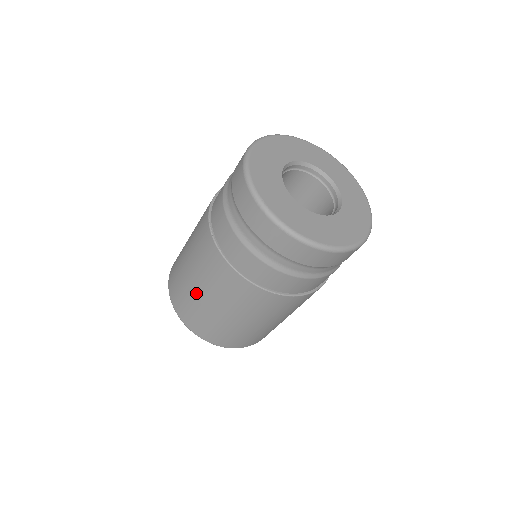
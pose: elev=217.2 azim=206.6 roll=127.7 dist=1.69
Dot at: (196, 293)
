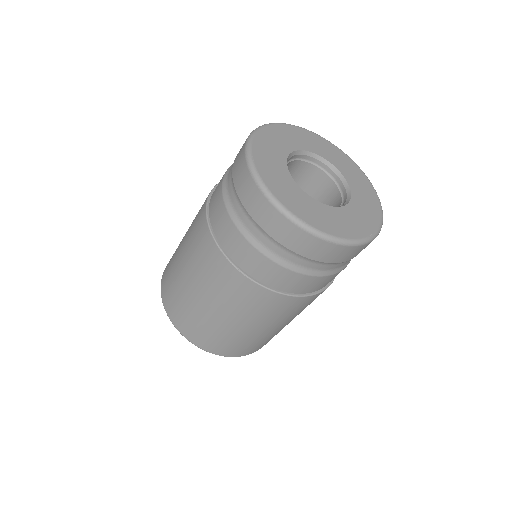
Dot at: (179, 264)
